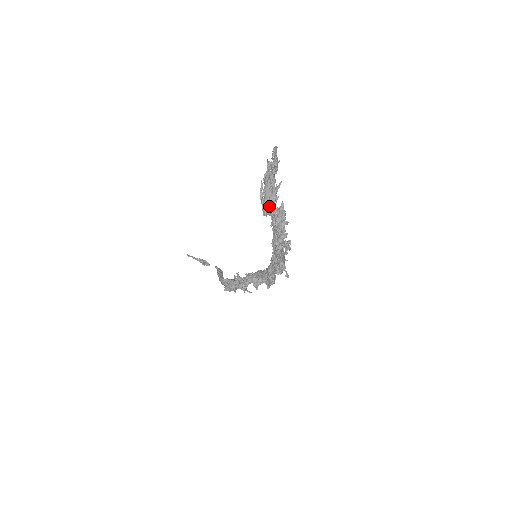
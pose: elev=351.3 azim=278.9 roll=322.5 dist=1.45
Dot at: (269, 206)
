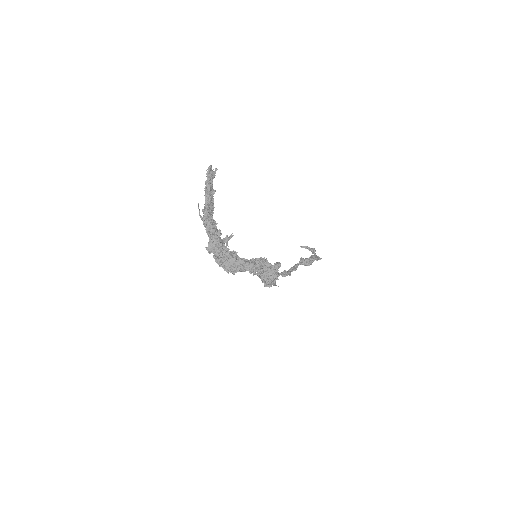
Dot at: (204, 223)
